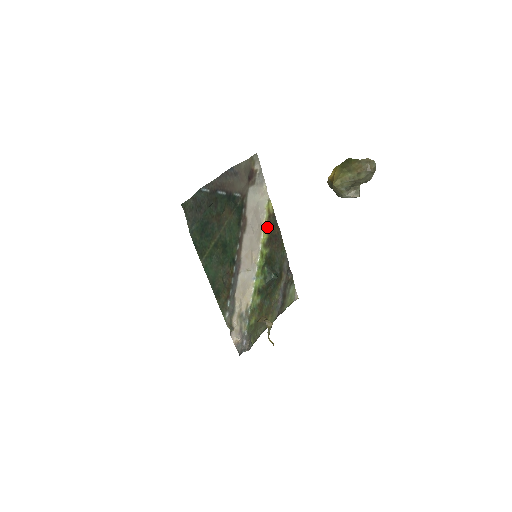
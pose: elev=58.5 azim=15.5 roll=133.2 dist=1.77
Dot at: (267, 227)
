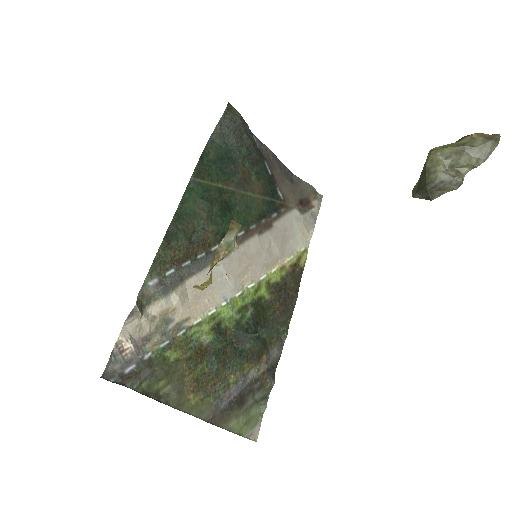
Dot at: (285, 271)
